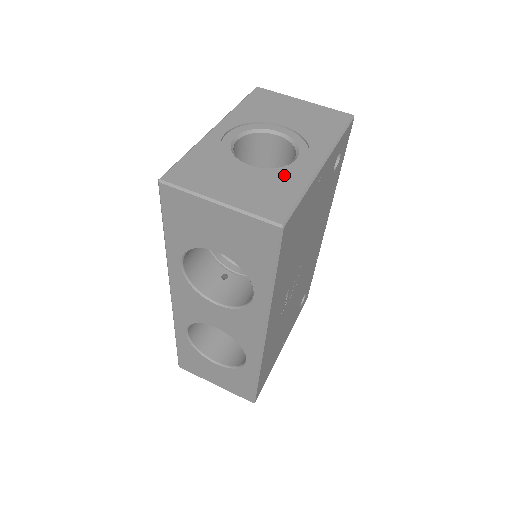
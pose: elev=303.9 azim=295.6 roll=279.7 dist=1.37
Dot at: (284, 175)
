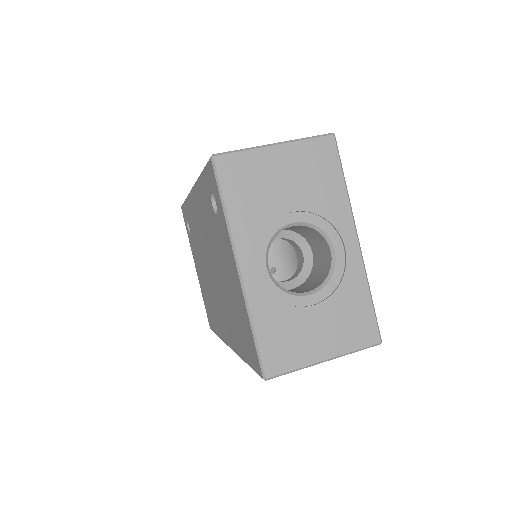
Dot at: (344, 286)
